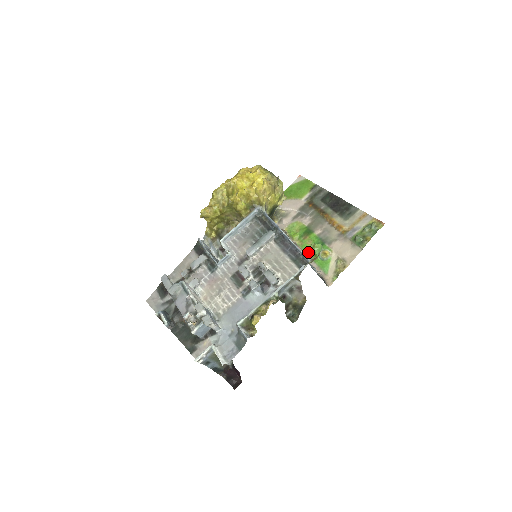
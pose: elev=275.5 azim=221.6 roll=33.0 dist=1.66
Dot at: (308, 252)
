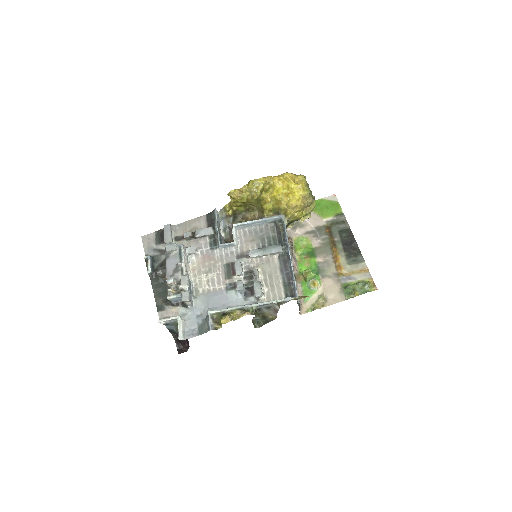
Dot at: (301, 273)
